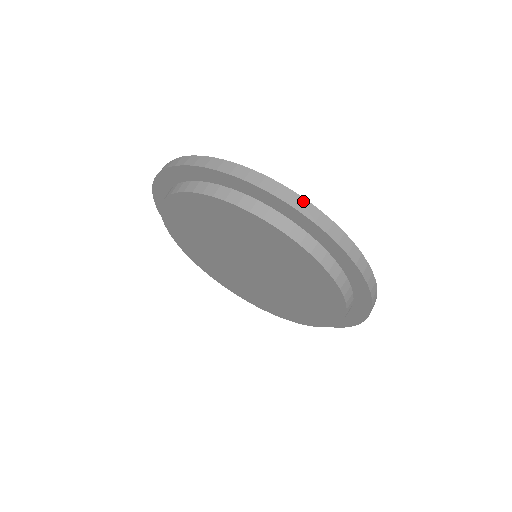
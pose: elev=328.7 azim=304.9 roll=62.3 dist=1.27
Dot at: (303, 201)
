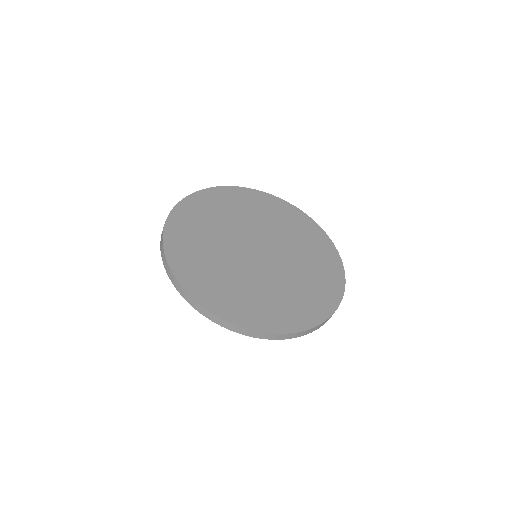
Dot at: (264, 334)
